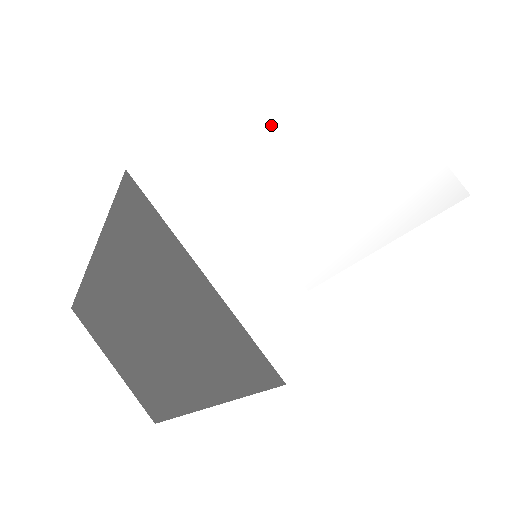
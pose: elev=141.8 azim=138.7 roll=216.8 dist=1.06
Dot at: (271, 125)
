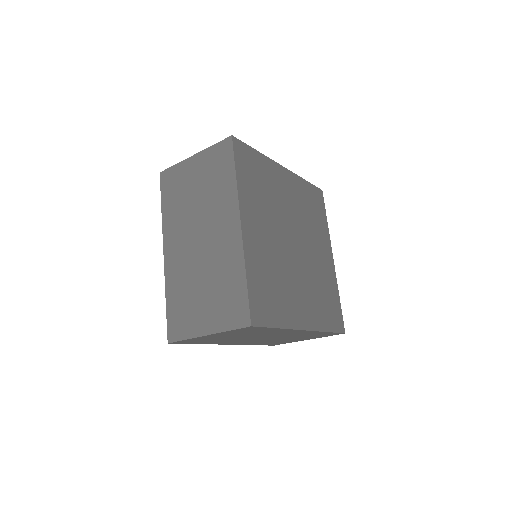
Dot at: occluded
